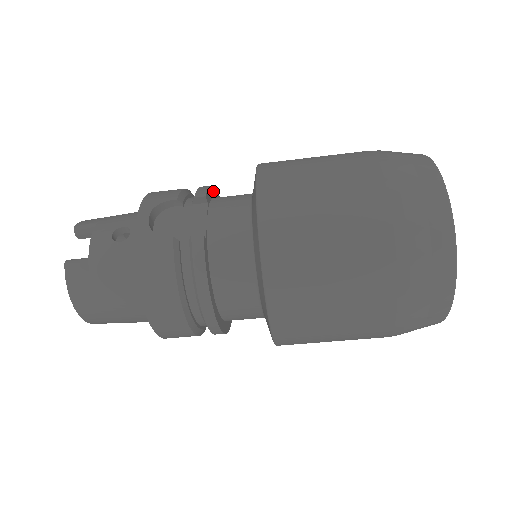
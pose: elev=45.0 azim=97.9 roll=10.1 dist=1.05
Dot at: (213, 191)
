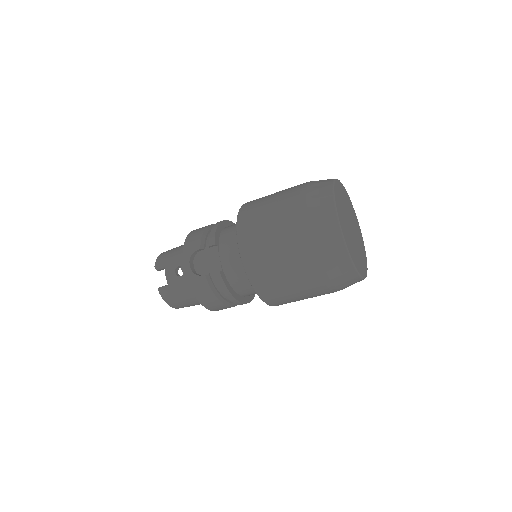
Dot at: (219, 228)
